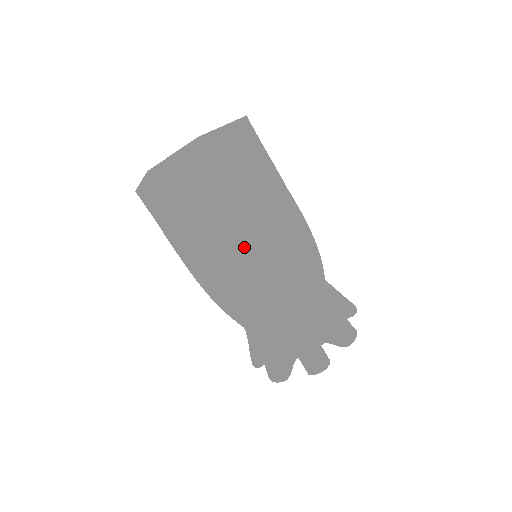
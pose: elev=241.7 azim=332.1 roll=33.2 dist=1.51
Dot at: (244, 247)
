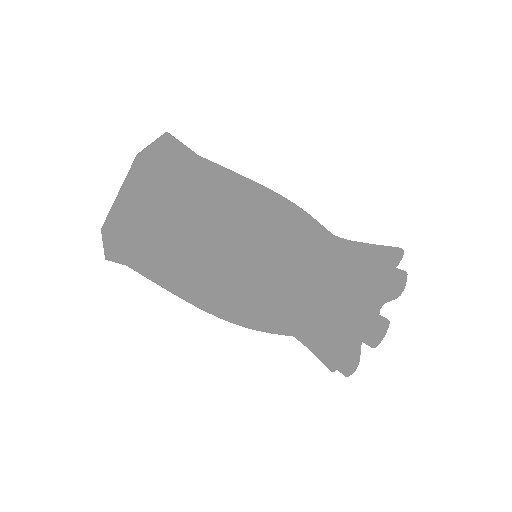
Dot at: (235, 219)
